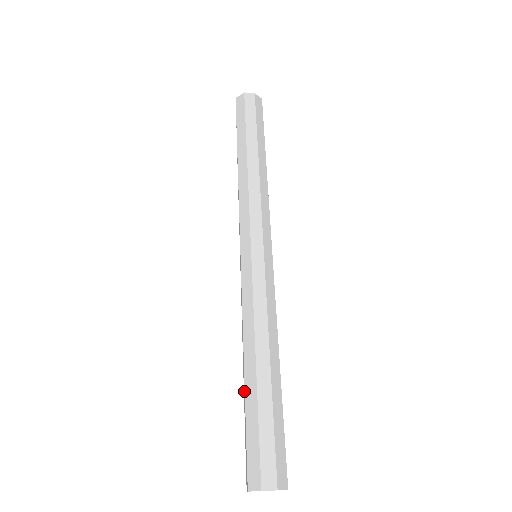
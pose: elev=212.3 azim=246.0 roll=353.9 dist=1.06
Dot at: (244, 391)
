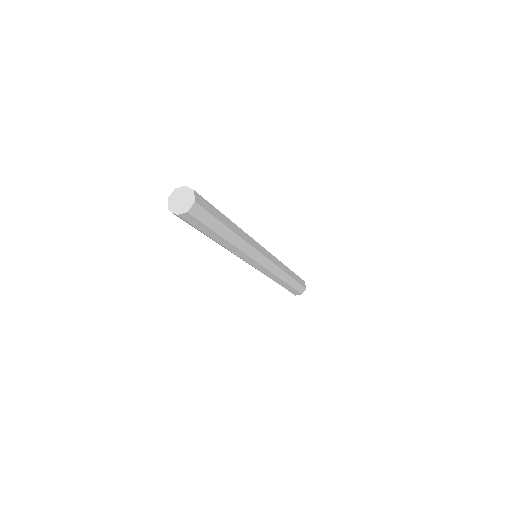
Dot at: occluded
